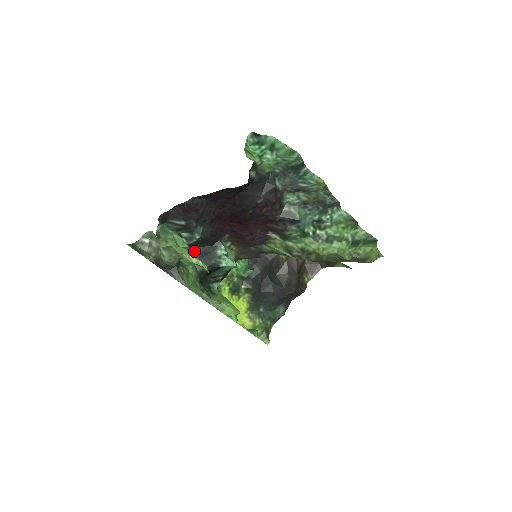
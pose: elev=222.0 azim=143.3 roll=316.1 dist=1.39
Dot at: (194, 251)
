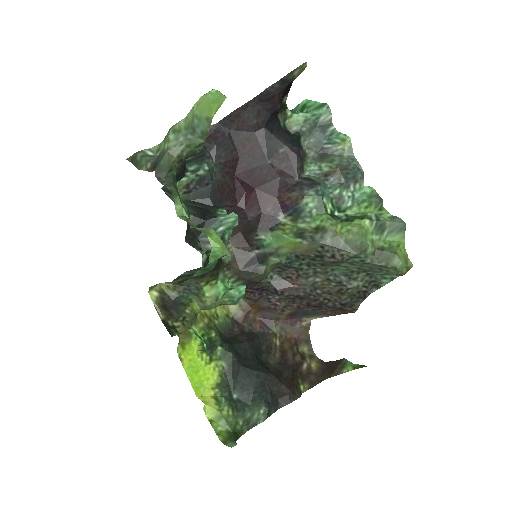
Dot at: (192, 204)
